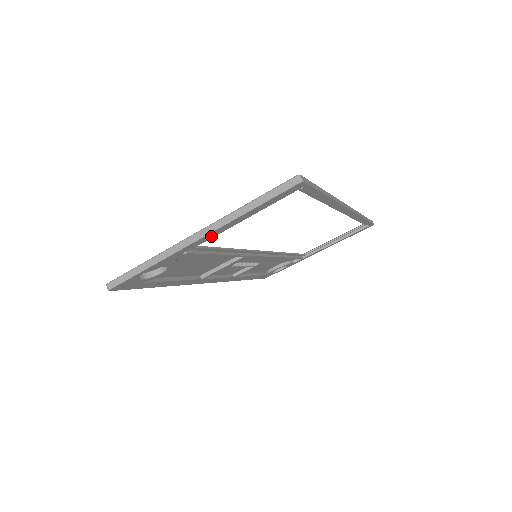
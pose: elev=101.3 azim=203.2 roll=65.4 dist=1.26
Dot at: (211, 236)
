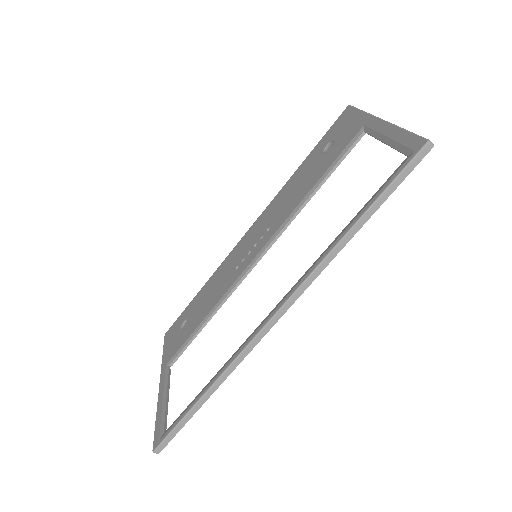
Dot at: occluded
